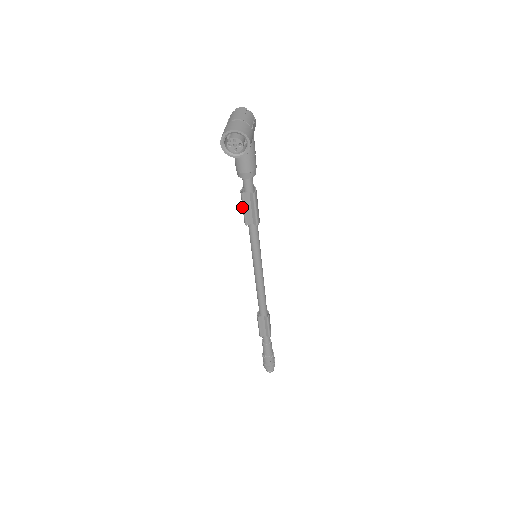
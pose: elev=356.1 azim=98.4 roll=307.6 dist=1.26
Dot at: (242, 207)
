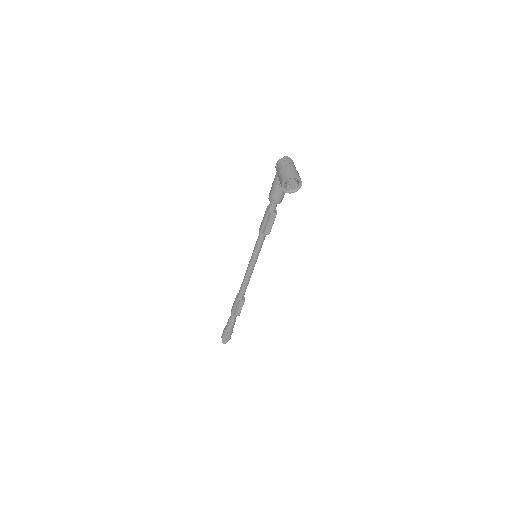
Dot at: (263, 222)
